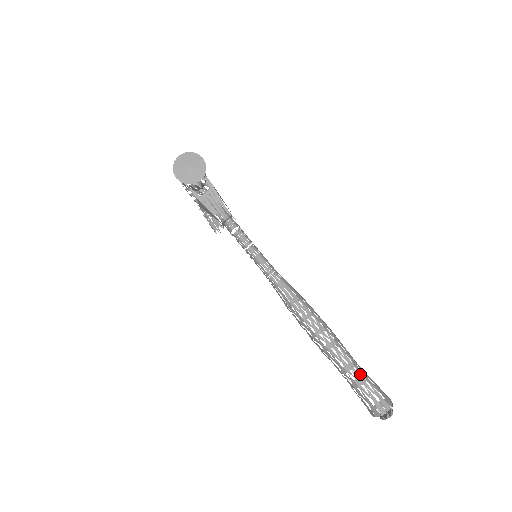
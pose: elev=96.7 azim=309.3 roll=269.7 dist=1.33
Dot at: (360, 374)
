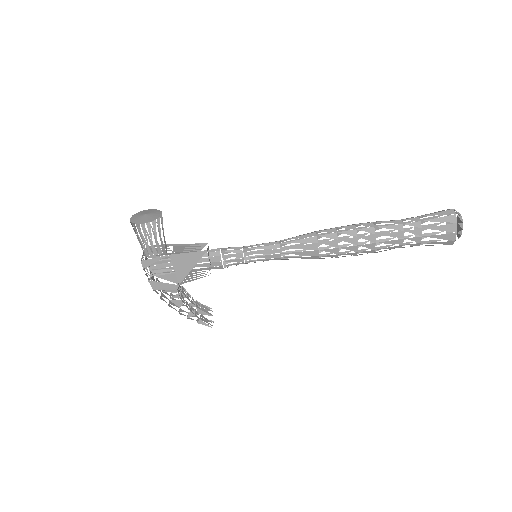
Dot at: (409, 218)
